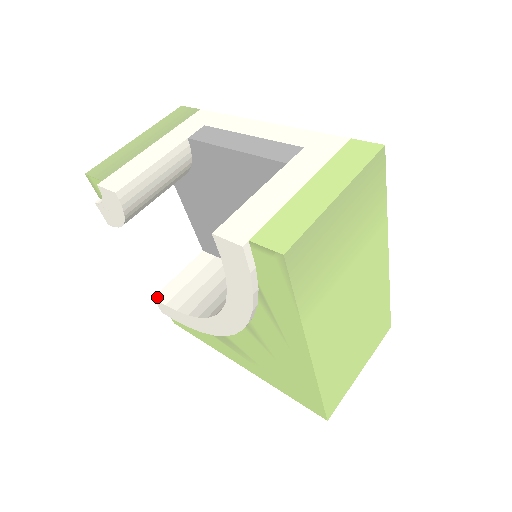
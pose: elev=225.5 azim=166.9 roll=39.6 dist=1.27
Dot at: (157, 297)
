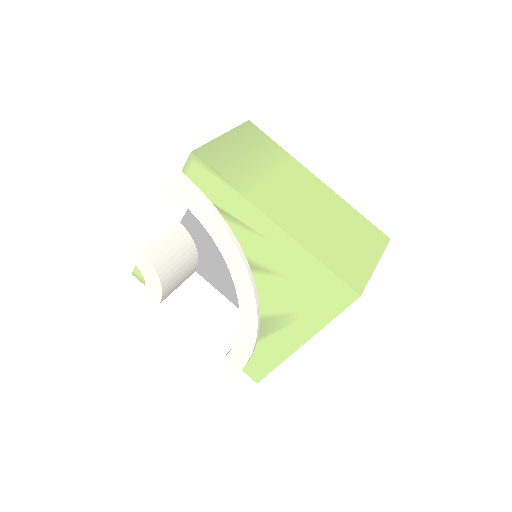
Dot at: (225, 356)
